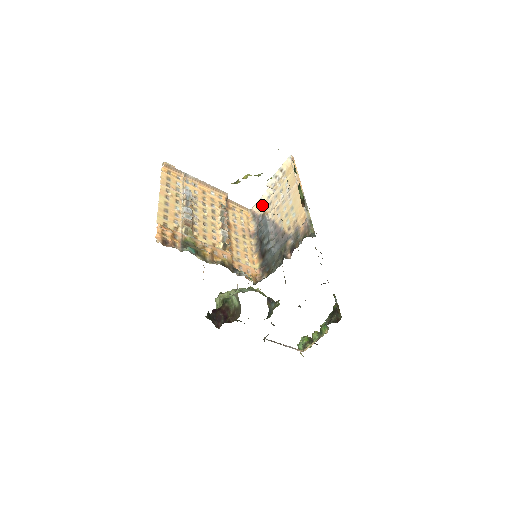
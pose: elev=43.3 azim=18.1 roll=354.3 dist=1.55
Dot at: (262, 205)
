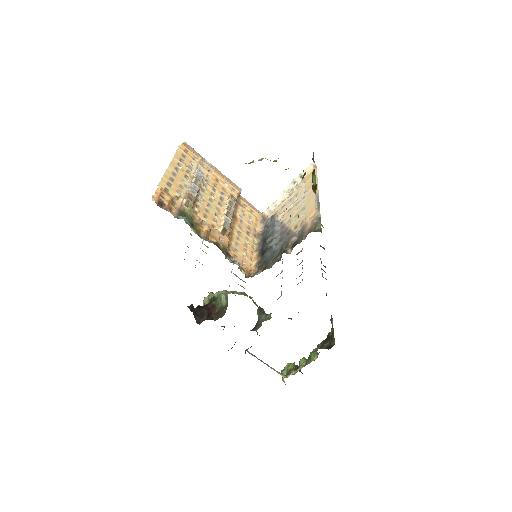
Dot at: (274, 209)
